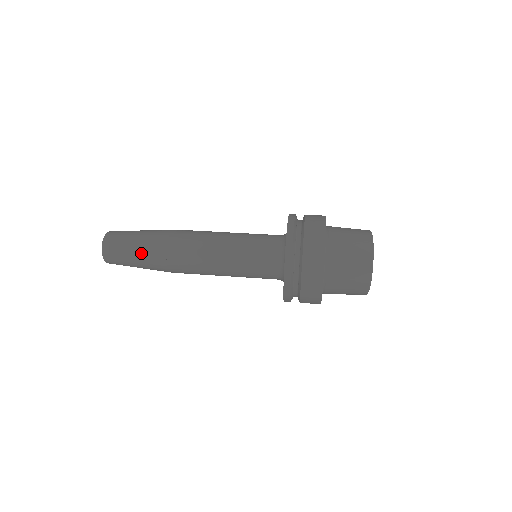
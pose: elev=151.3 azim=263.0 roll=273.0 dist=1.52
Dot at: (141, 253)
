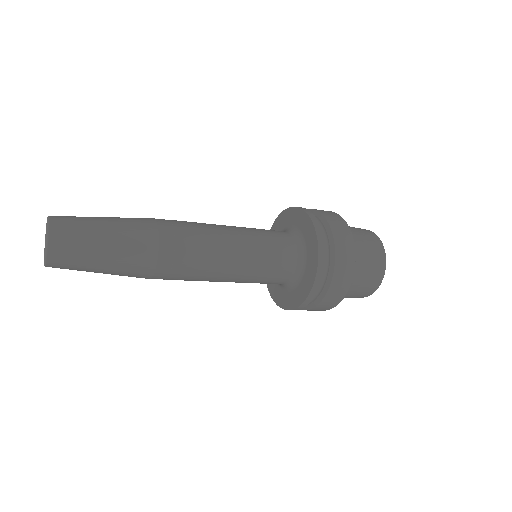
Dot at: (116, 218)
